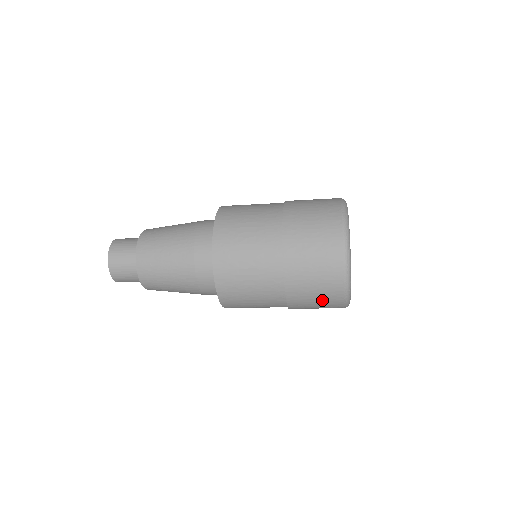
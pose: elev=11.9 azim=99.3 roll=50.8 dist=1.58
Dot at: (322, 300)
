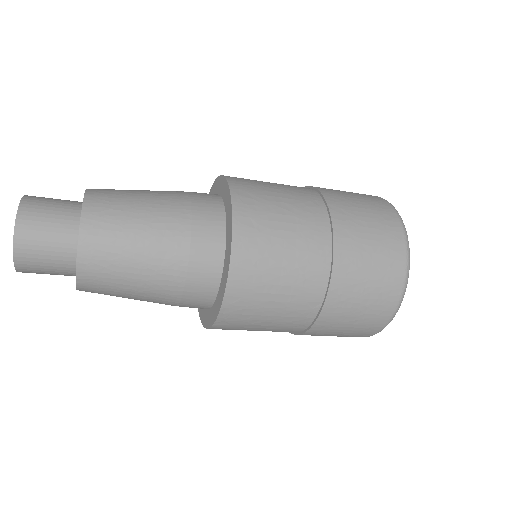
Dot at: (351, 331)
